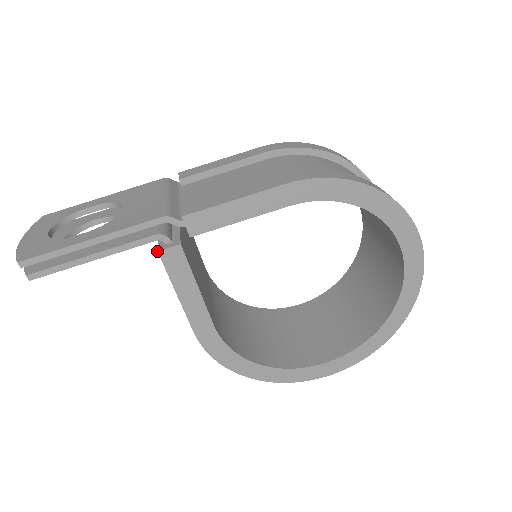
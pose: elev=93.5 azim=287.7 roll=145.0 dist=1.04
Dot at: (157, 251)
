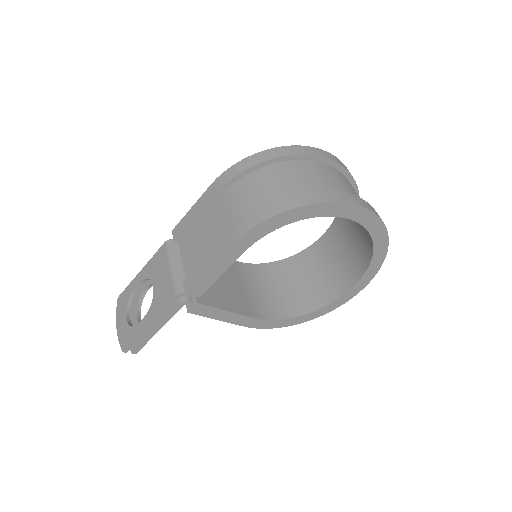
Dot at: (187, 312)
